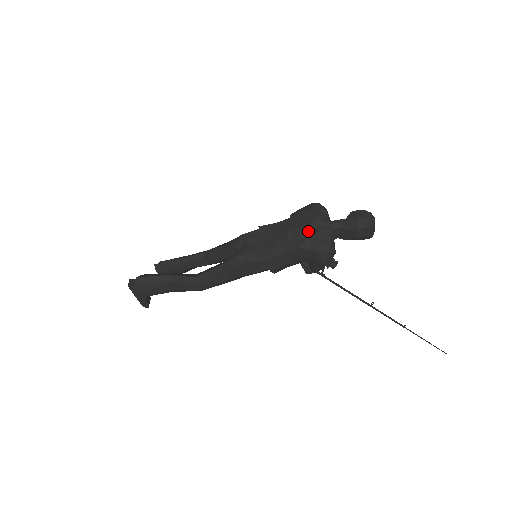
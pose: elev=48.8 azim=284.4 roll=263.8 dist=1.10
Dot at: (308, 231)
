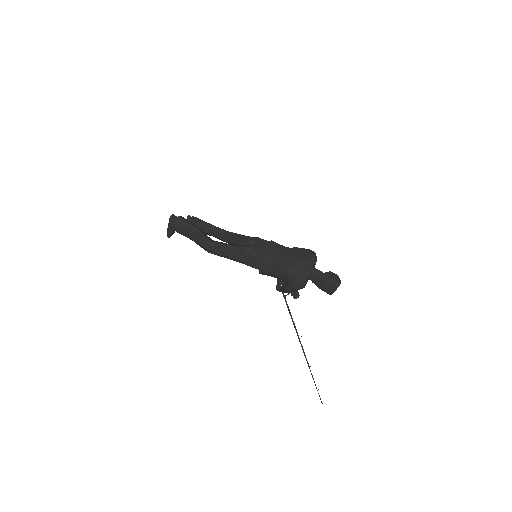
Dot at: (298, 264)
